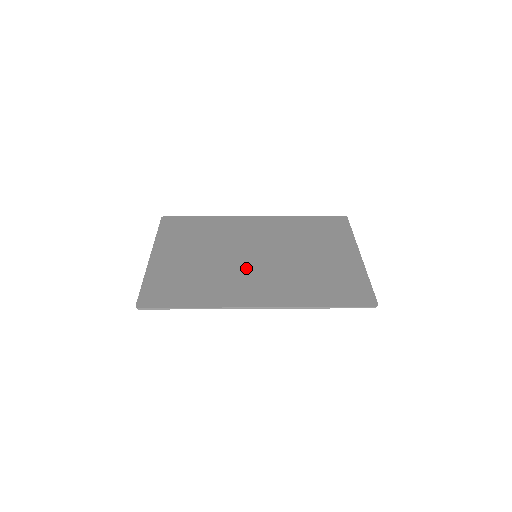
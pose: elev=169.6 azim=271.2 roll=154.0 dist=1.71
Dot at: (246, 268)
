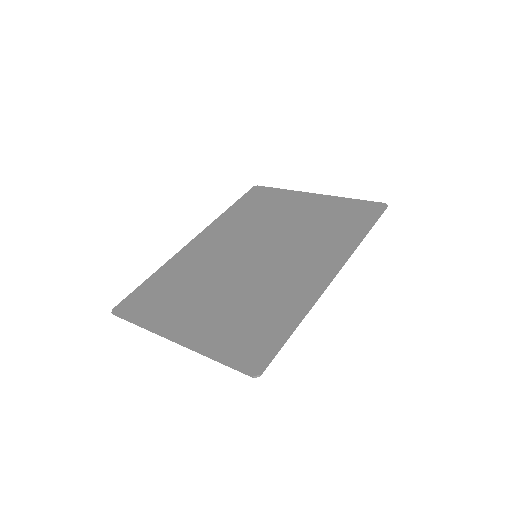
Dot at: (269, 267)
